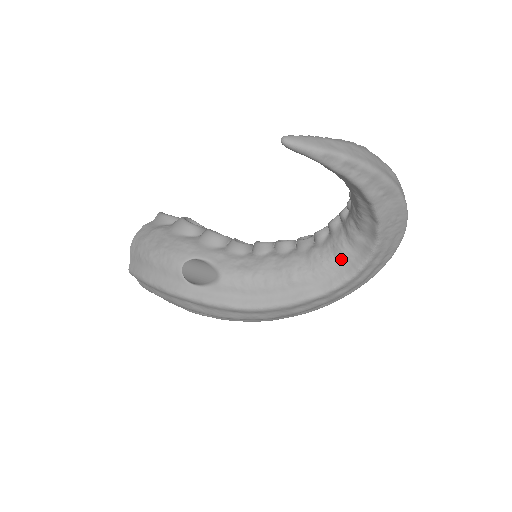
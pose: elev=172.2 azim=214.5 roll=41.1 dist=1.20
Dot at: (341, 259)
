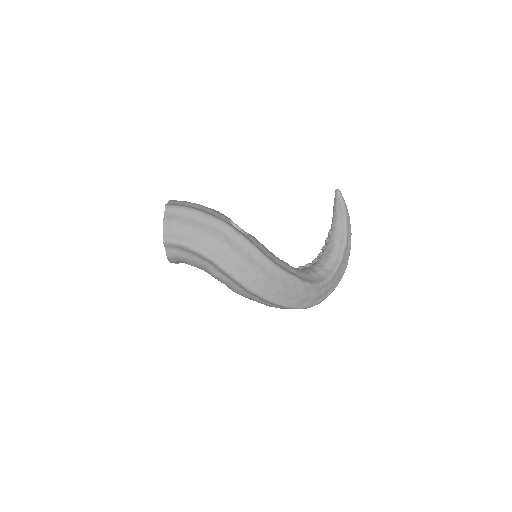
Dot at: (312, 275)
